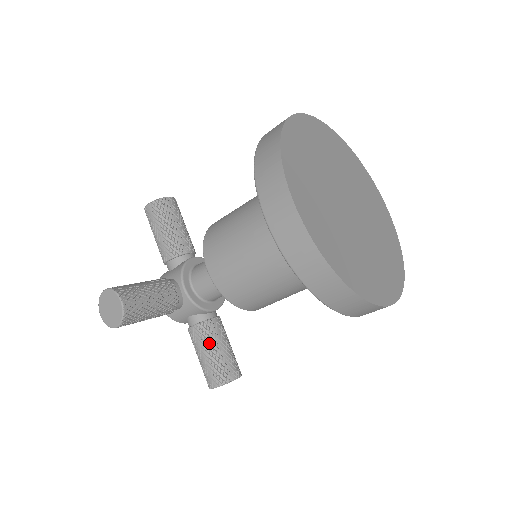
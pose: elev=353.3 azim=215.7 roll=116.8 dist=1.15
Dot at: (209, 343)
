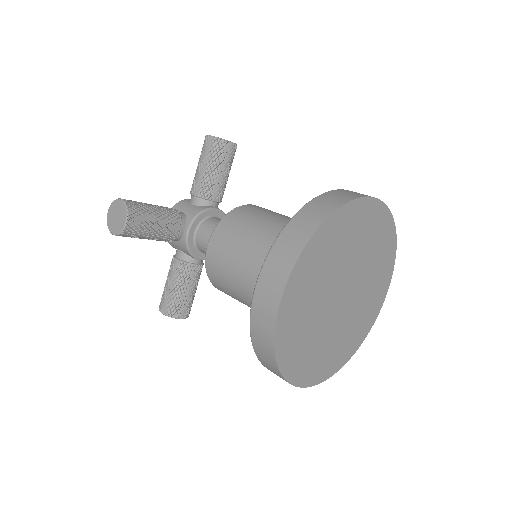
Dot at: (180, 281)
